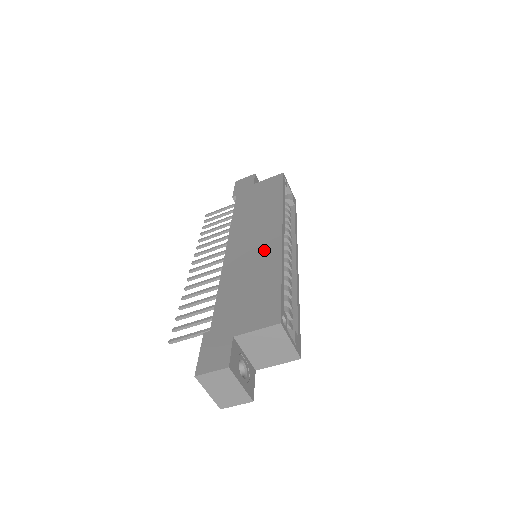
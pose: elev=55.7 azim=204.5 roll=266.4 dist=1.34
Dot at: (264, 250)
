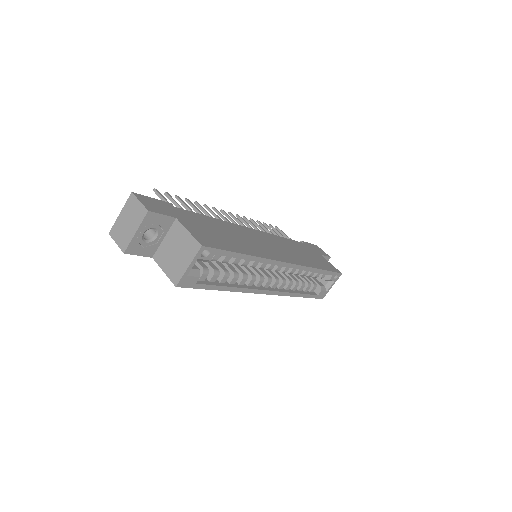
Dot at: (263, 249)
